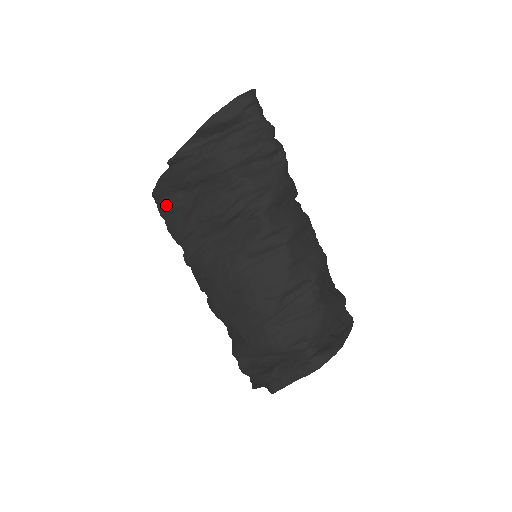
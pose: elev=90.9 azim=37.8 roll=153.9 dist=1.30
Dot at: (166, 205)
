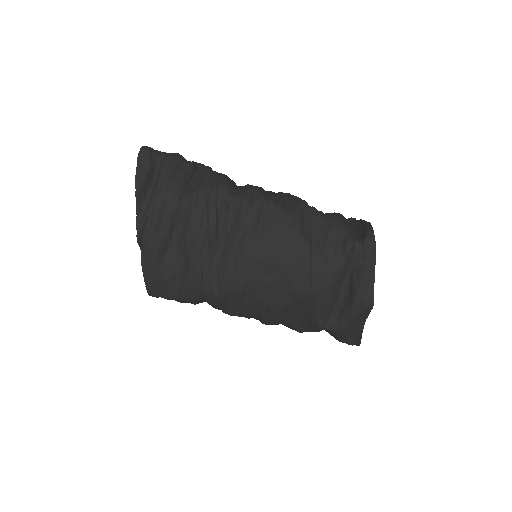
Dot at: (165, 279)
